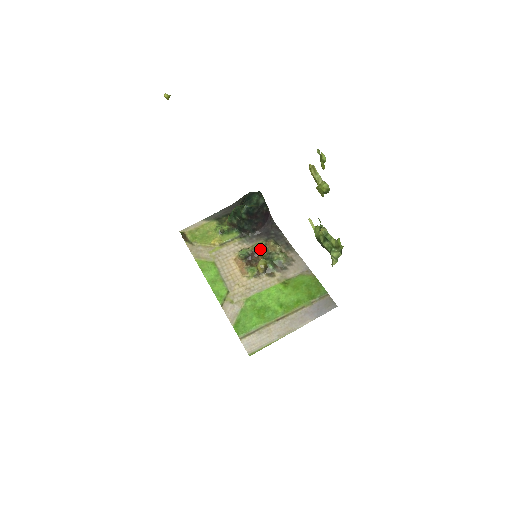
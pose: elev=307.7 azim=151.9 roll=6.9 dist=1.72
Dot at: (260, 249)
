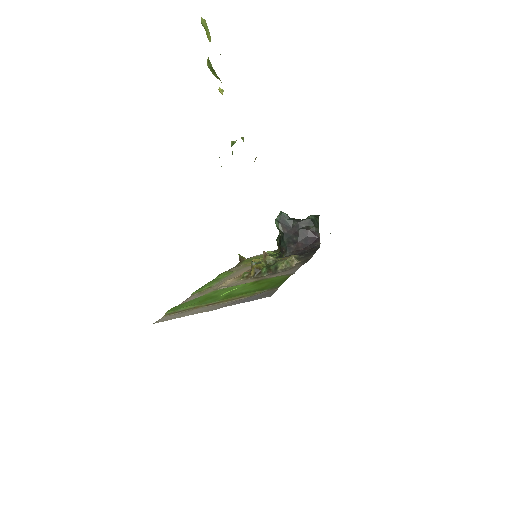
Dot at: occluded
